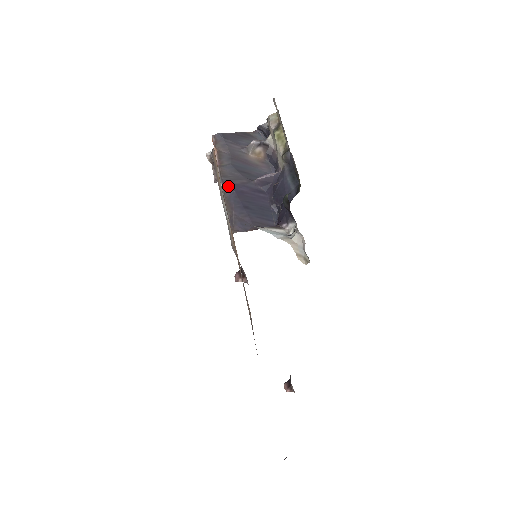
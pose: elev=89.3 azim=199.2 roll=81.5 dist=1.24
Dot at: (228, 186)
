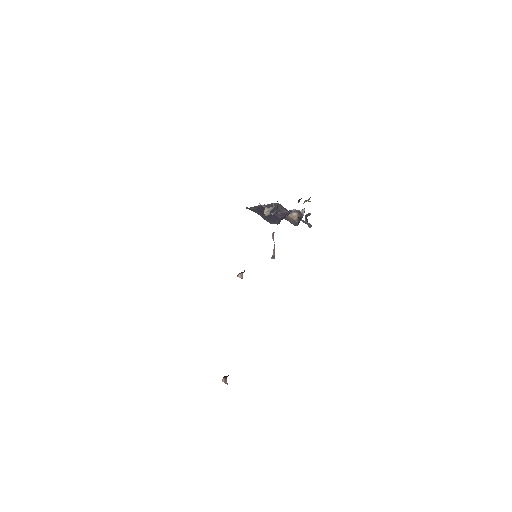
Dot at: (260, 206)
